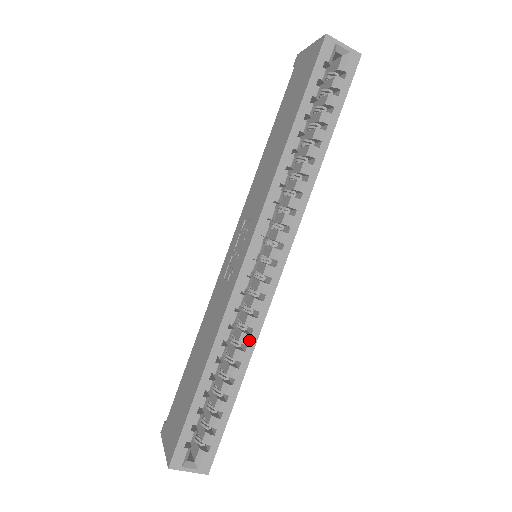
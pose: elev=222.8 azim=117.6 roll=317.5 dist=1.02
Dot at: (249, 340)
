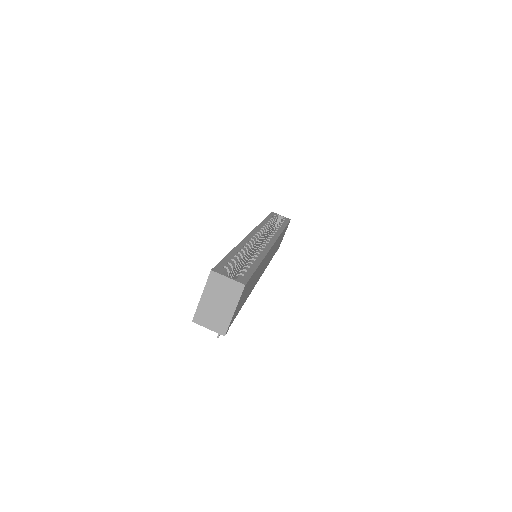
Dot at: (261, 252)
